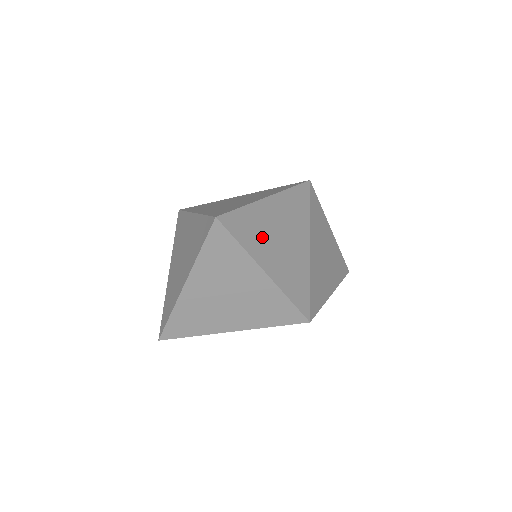
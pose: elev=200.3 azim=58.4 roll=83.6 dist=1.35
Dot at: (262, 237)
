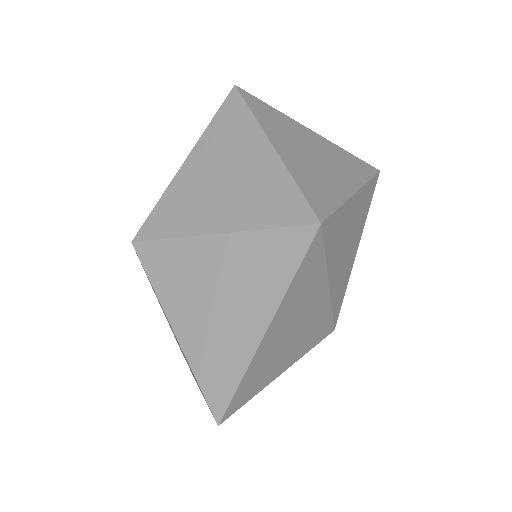
Dot at: (271, 362)
